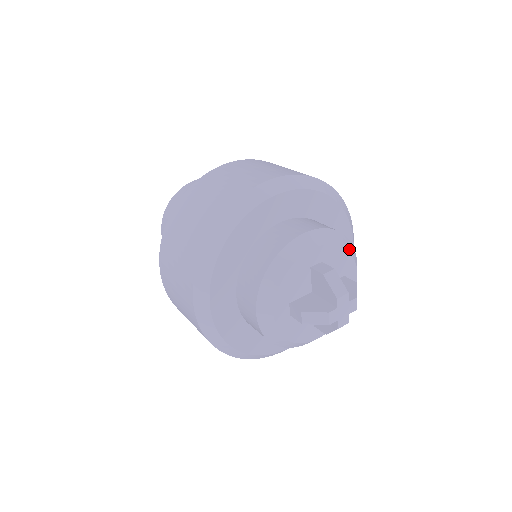
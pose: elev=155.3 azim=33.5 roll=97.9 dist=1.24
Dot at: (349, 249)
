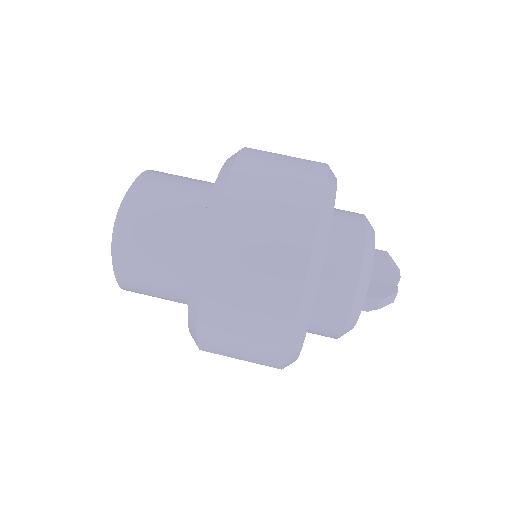
Dot at: (371, 263)
